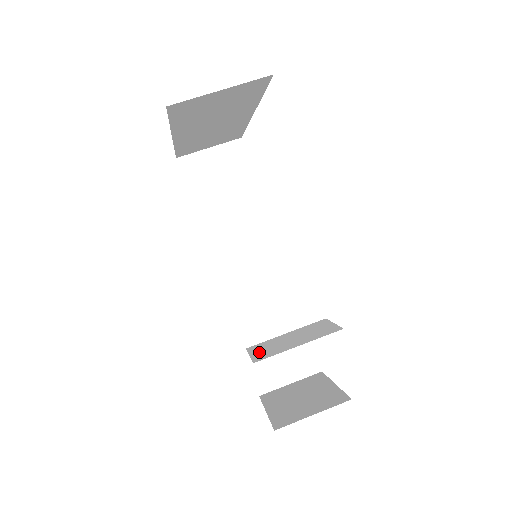
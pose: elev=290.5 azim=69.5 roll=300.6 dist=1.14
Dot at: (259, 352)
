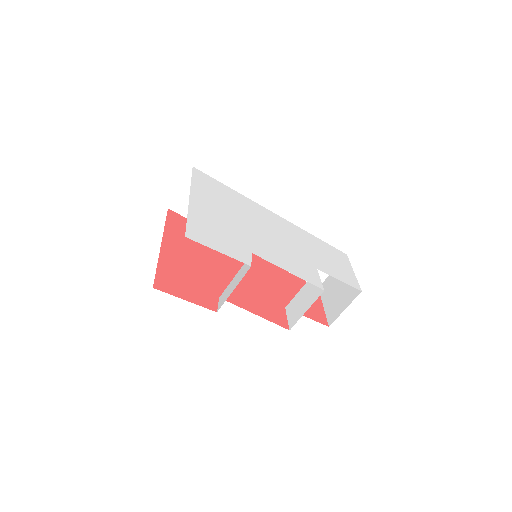
Dot at: (291, 316)
